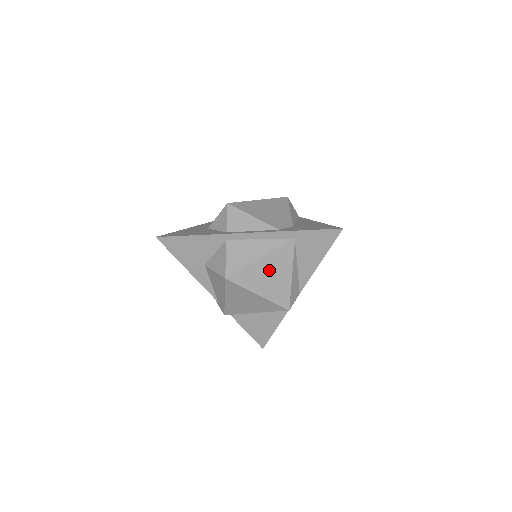
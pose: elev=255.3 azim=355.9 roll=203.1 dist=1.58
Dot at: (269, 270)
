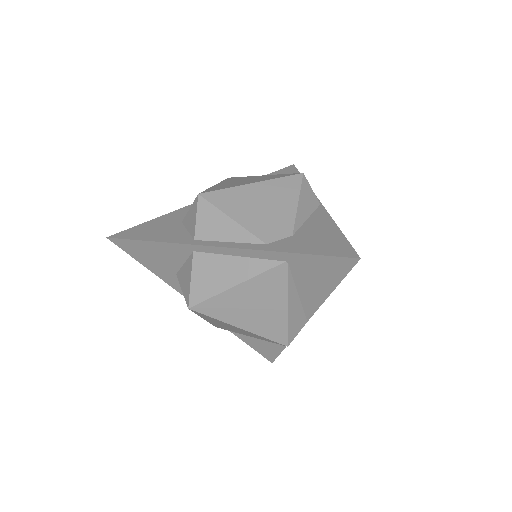
Dot at: (251, 300)
